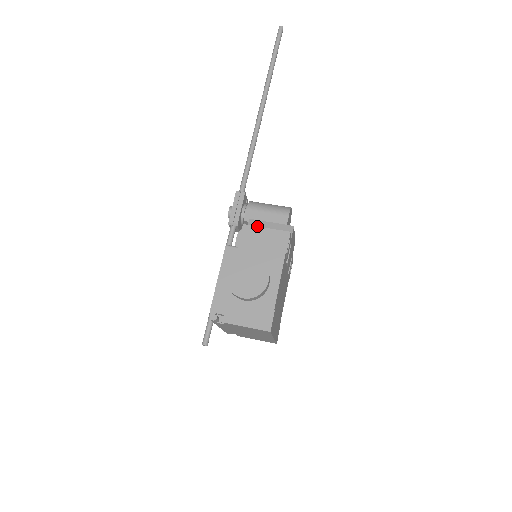
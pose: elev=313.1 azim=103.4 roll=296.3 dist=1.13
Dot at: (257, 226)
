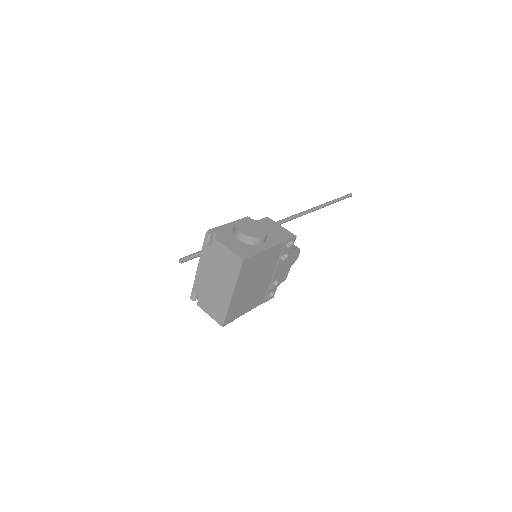
Dot at: occluded
